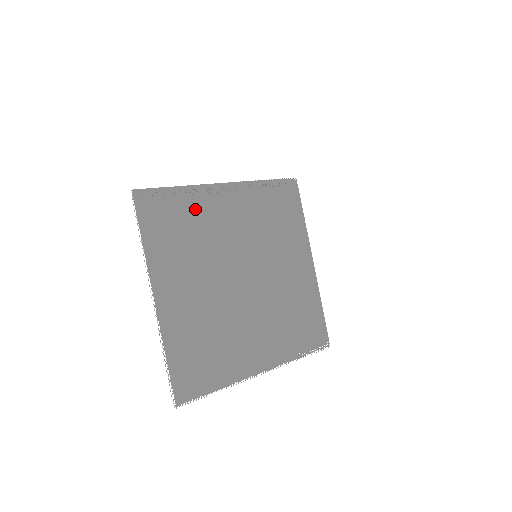
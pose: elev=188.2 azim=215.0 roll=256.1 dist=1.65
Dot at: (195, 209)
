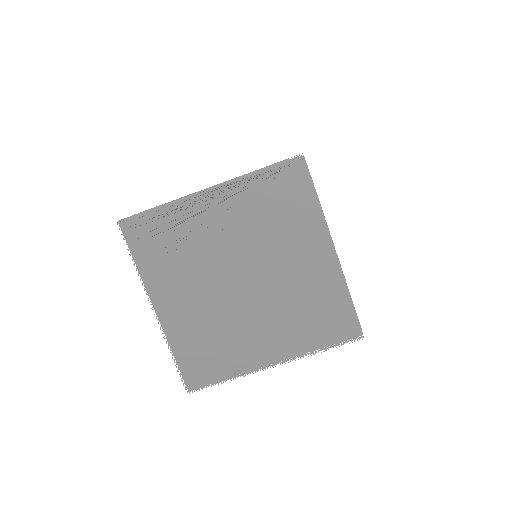
Dot at: (180, 224)
